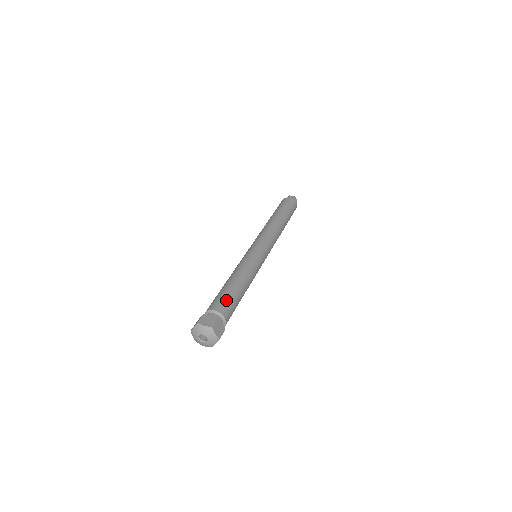
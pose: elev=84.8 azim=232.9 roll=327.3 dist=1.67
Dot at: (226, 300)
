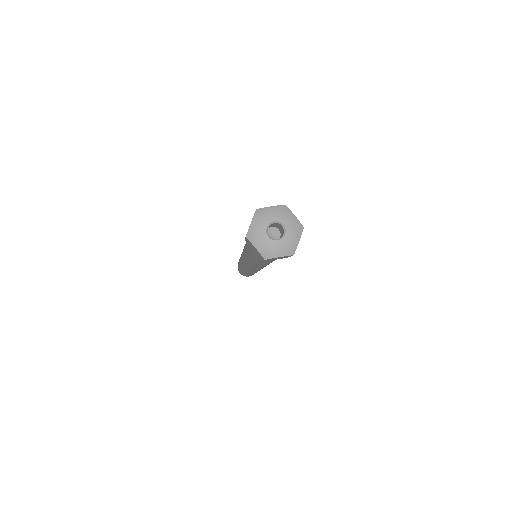
Dot at: occluded
